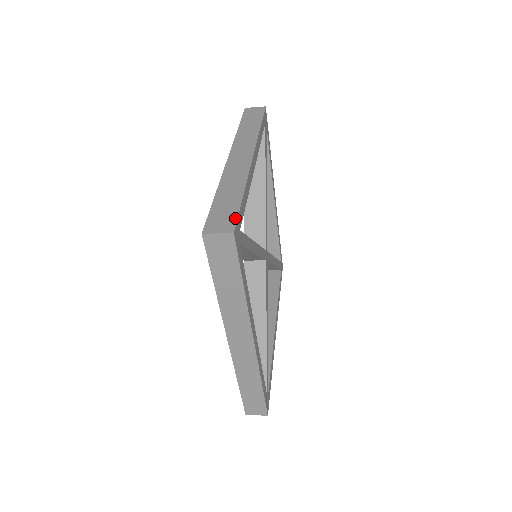
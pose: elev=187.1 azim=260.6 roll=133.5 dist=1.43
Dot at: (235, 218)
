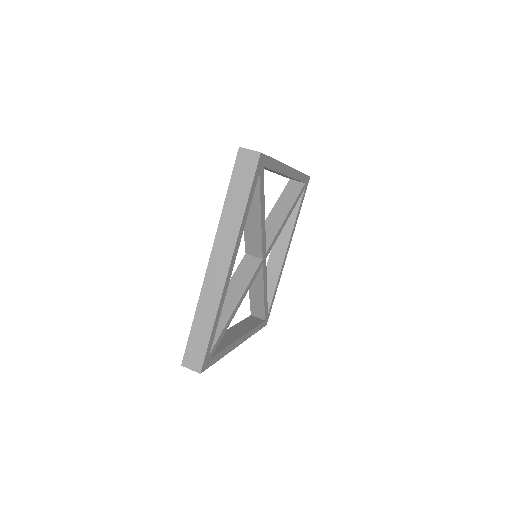
Dot at: (203, 358)
